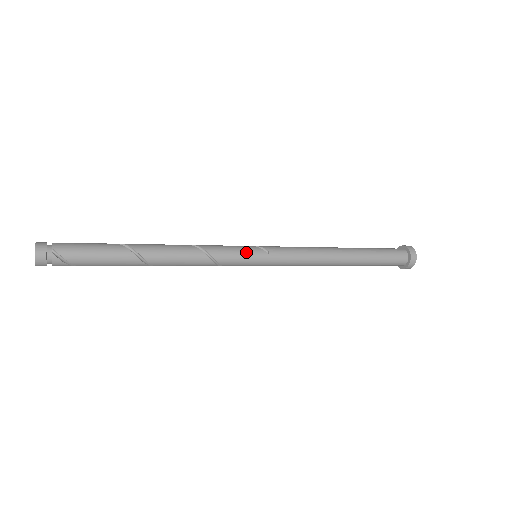
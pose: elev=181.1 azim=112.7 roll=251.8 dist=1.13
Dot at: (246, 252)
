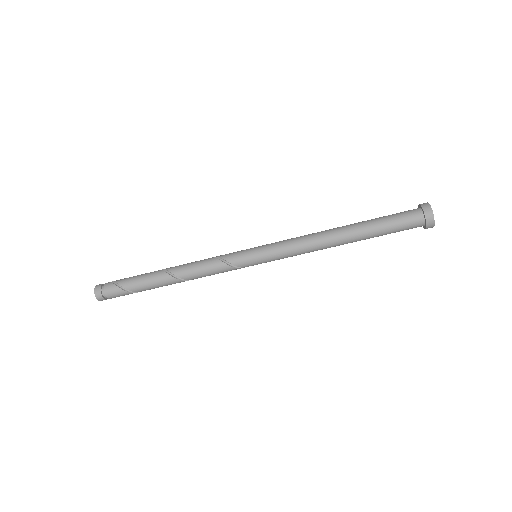
Dot at: occluded
